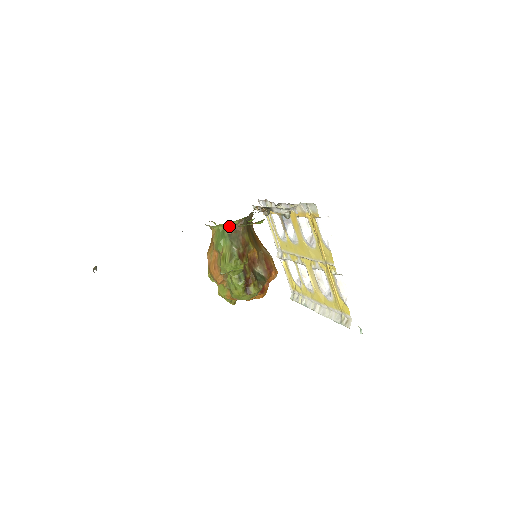
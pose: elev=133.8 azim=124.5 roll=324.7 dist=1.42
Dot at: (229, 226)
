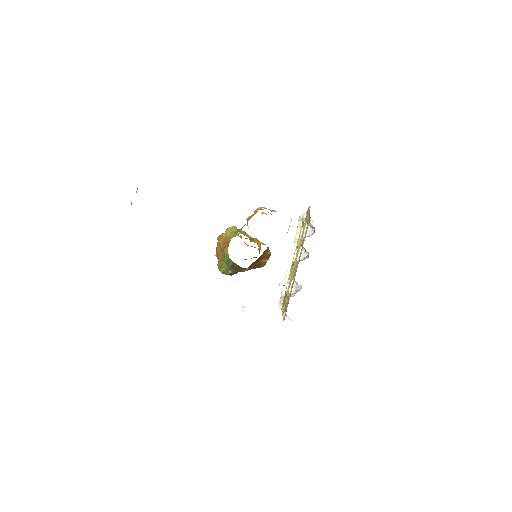
Dot at: (236, 264)
